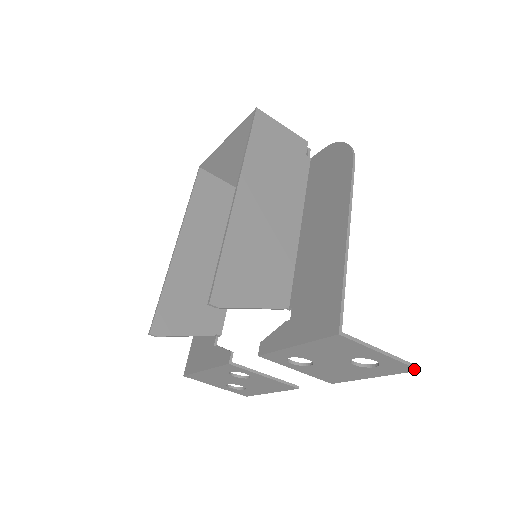
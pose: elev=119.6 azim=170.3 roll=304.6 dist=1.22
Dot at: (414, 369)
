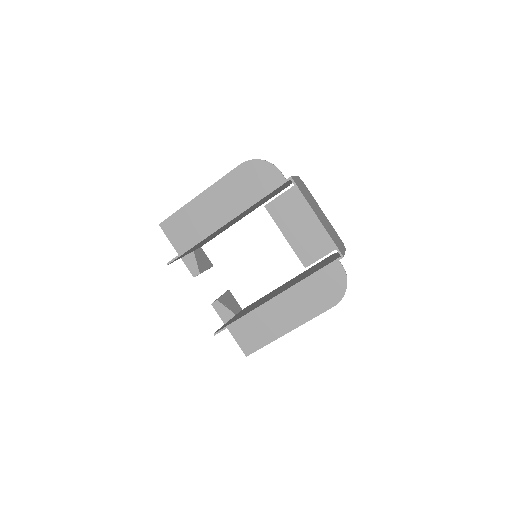
Dot at: occluded
